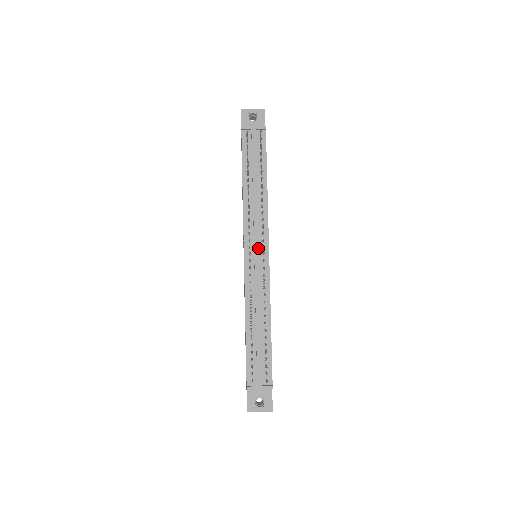
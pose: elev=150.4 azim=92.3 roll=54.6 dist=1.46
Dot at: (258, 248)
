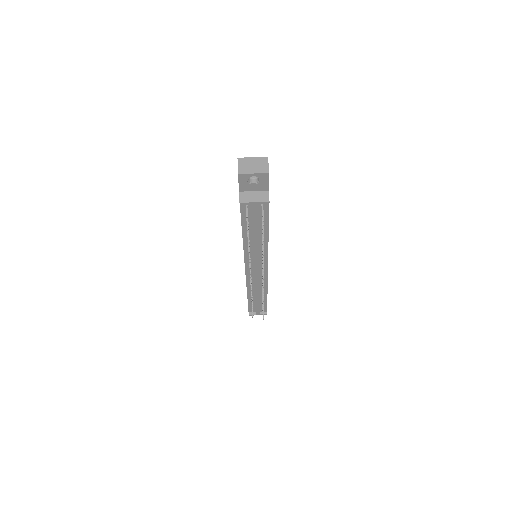
Dot at: (258, 270)
